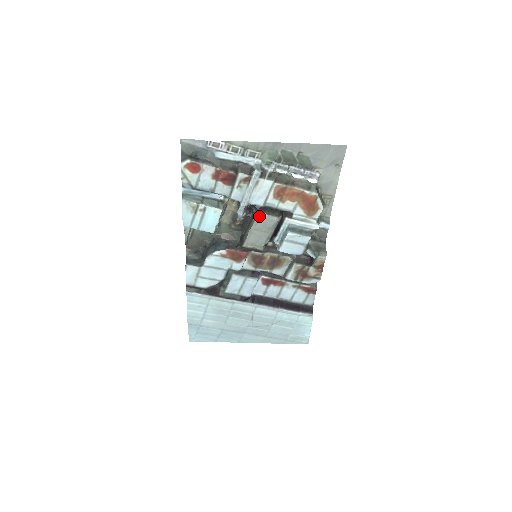
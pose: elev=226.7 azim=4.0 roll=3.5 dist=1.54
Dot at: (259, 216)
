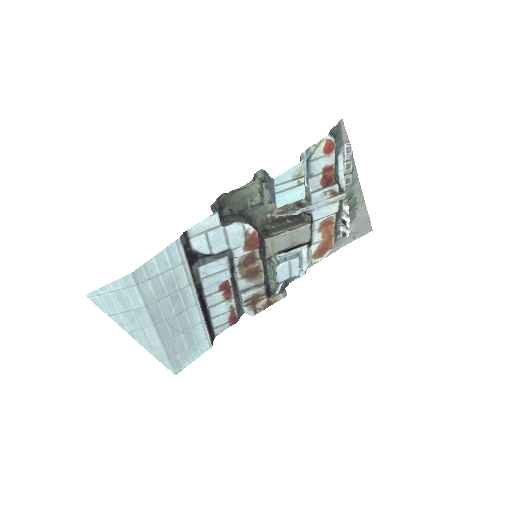
Dot at: (307, 227)
